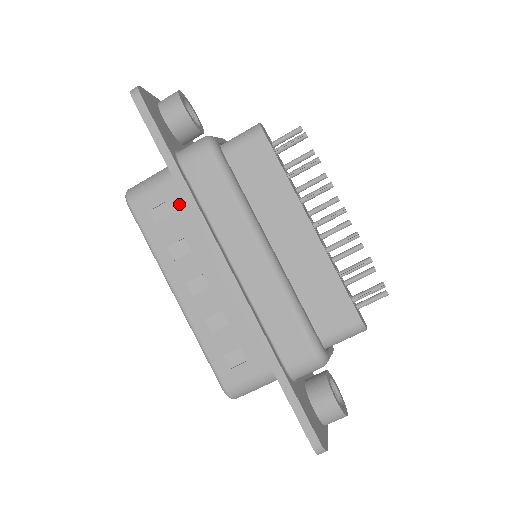
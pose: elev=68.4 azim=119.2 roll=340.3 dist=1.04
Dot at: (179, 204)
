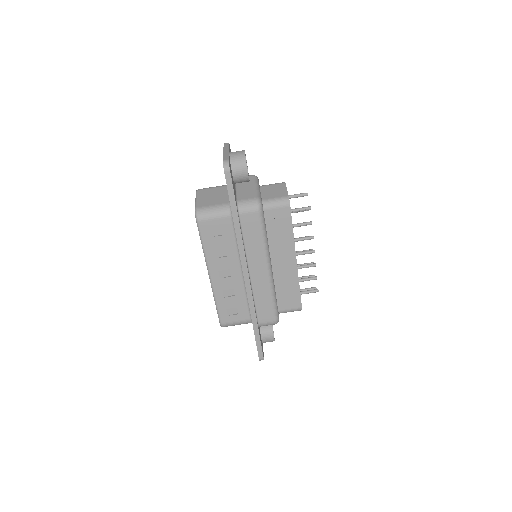
Dot at: (229, 231)
